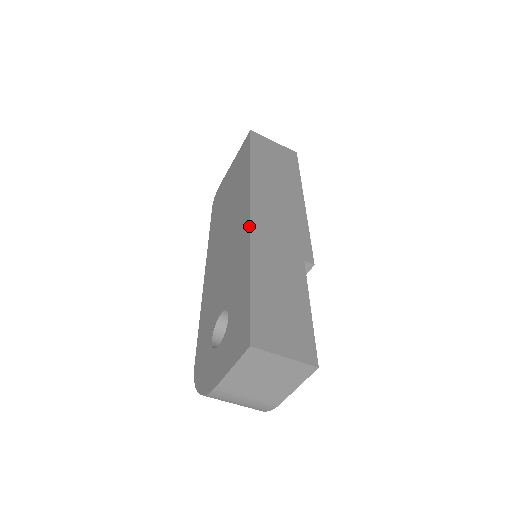
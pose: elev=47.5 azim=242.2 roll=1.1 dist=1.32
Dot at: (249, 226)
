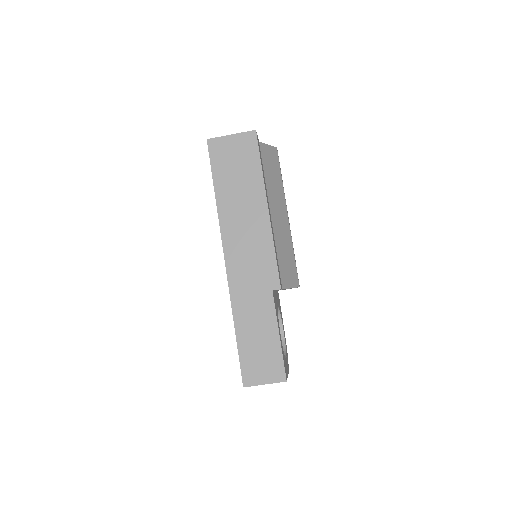
Dot at: occluded
